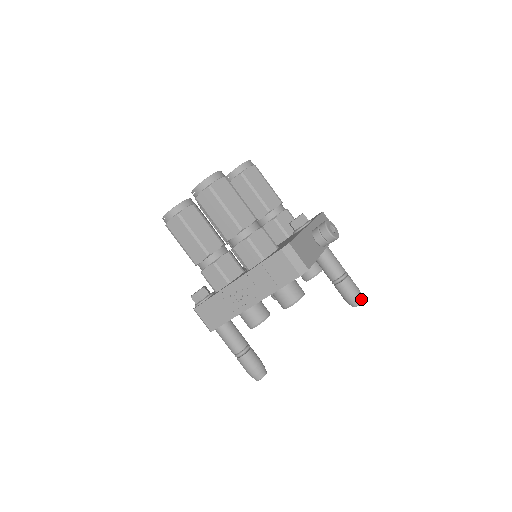
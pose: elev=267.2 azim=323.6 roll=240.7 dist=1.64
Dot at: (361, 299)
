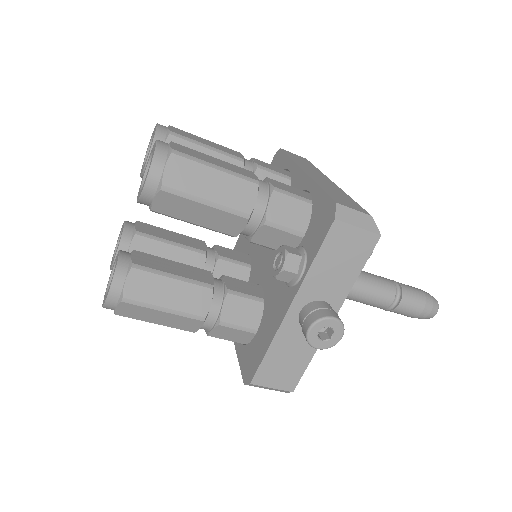
Dot at: (429, 317)
